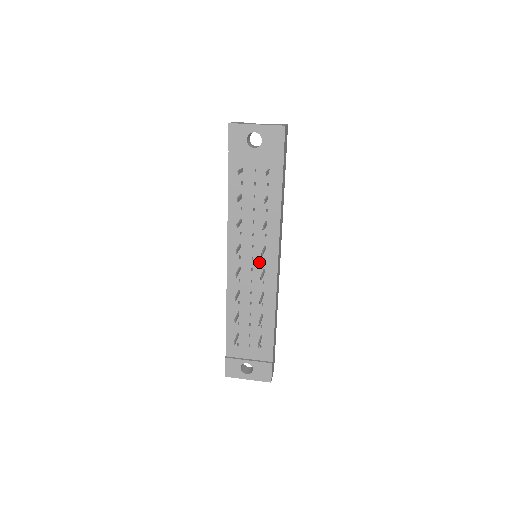
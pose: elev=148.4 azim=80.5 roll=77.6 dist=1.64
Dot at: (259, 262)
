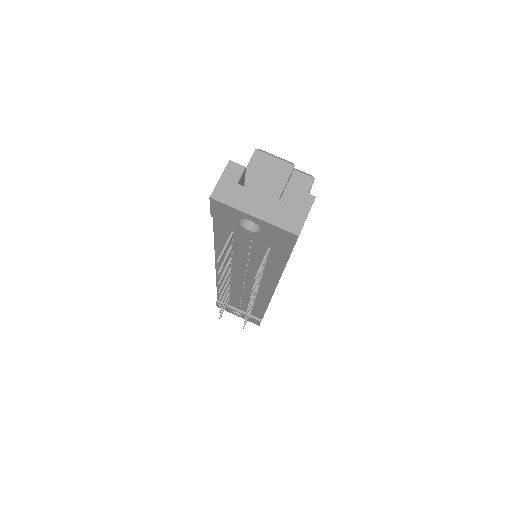
Dot at: (252, 284)
